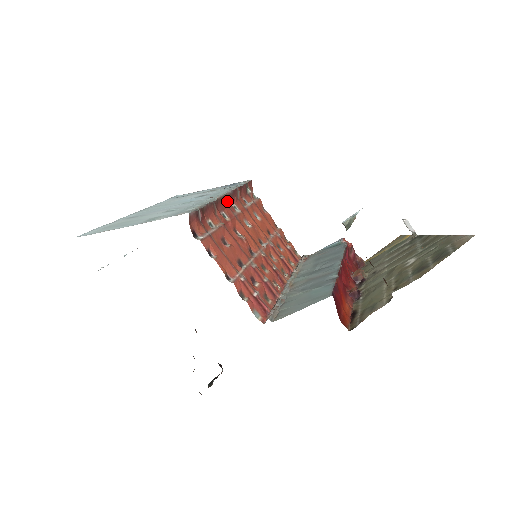
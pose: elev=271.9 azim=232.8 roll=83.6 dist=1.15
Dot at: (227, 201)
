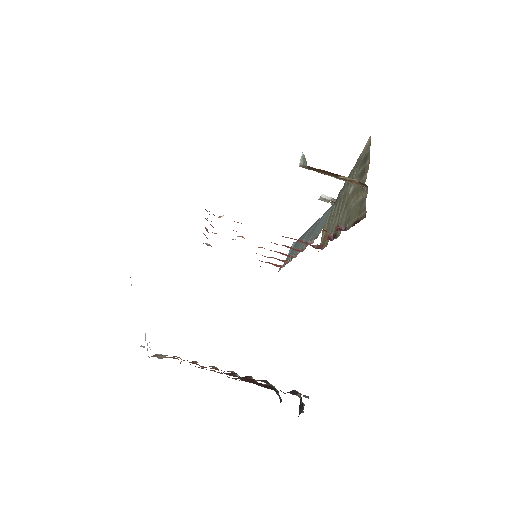
Dot at: (206, 230)
